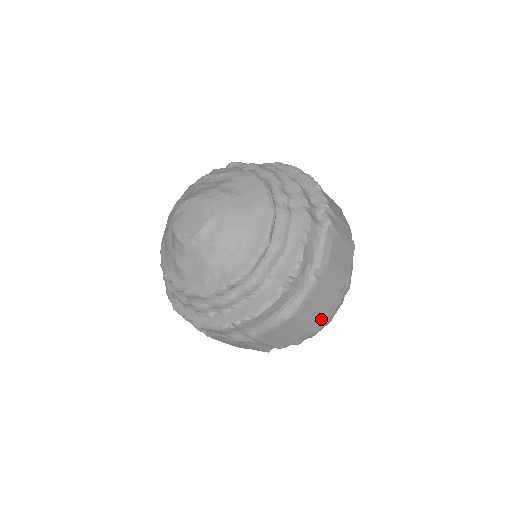
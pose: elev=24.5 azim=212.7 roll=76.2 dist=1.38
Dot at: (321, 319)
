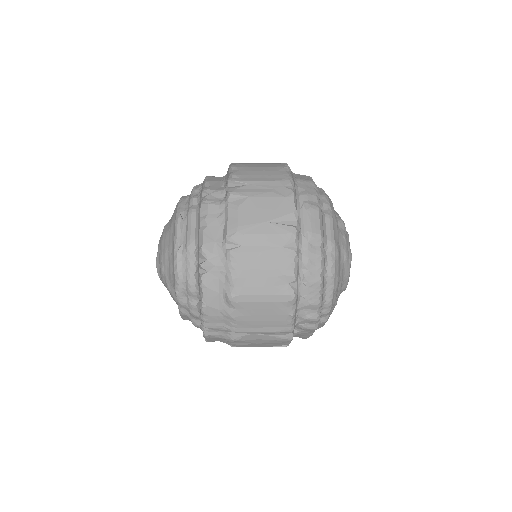
Dot at: (286, 284)
